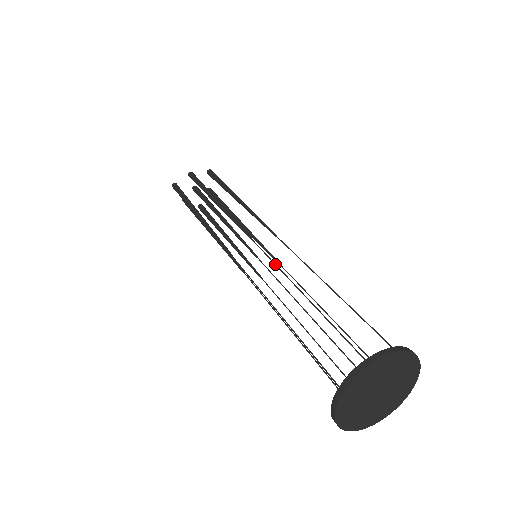
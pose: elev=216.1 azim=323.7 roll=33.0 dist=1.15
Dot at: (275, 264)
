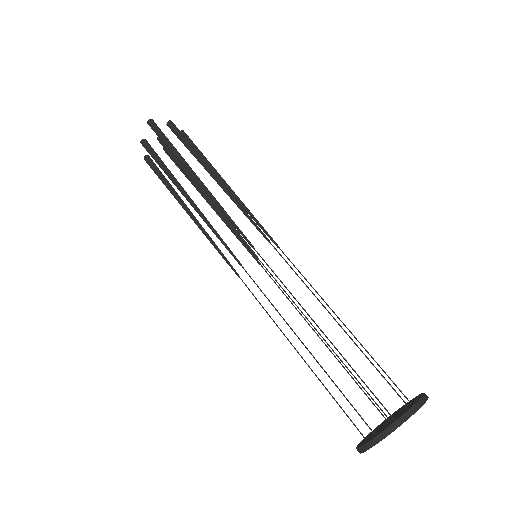
Dot at: occluded
